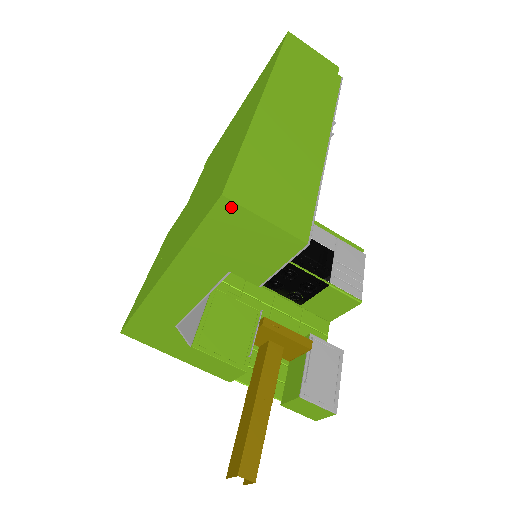
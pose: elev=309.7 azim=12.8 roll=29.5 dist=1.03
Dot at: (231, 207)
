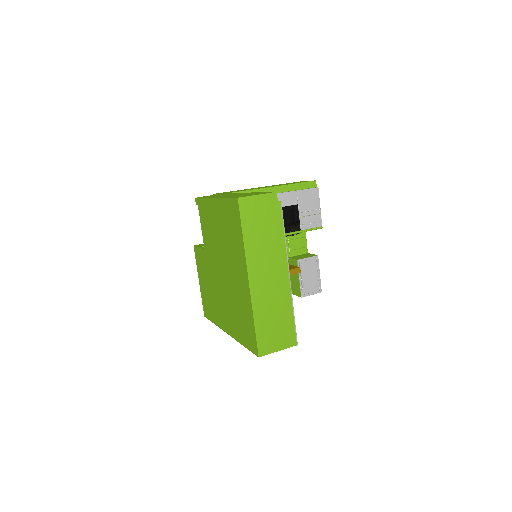
Dot at: (263, 354)
